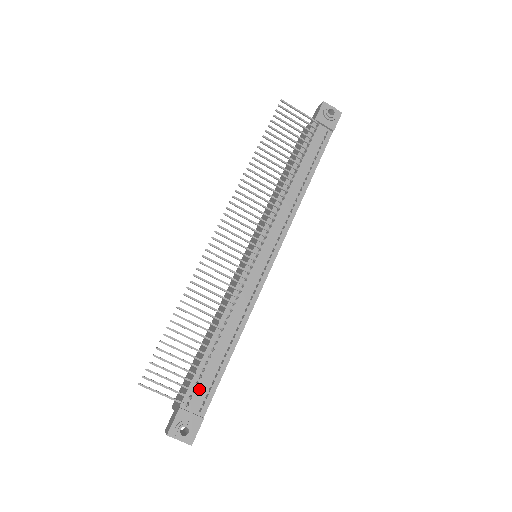
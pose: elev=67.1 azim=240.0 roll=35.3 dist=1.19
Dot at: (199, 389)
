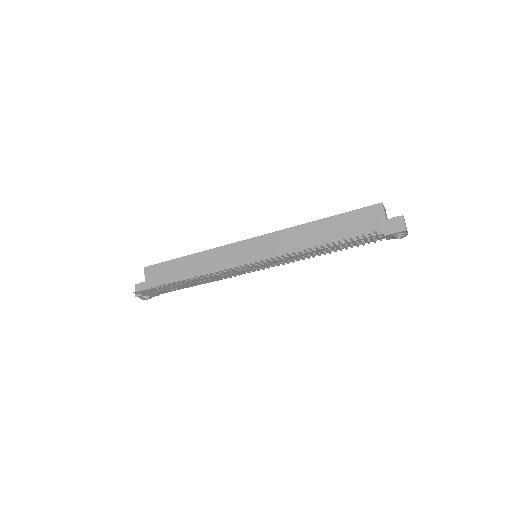
Dot at: occluded
